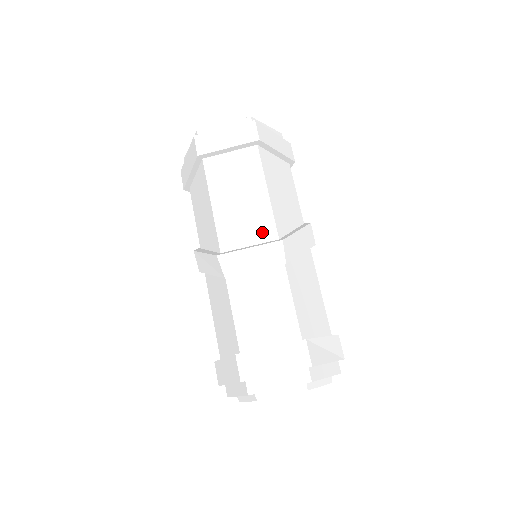
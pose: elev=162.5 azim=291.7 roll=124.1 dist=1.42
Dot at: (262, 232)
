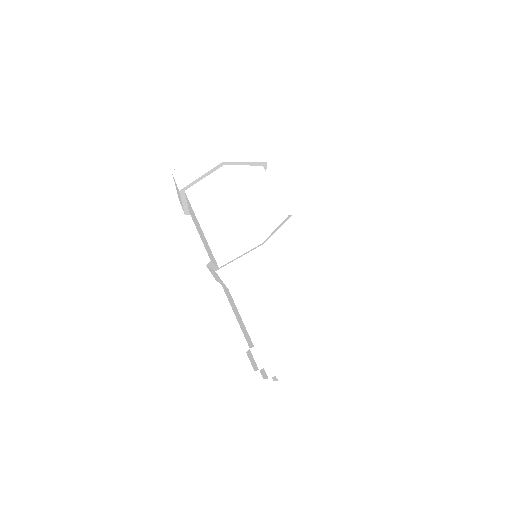
Dot at: (246, 241)
